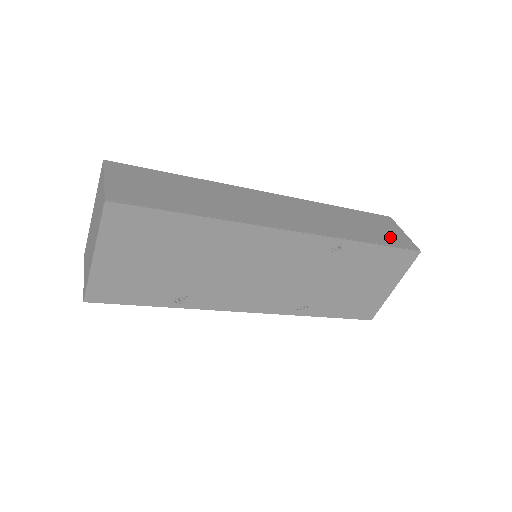
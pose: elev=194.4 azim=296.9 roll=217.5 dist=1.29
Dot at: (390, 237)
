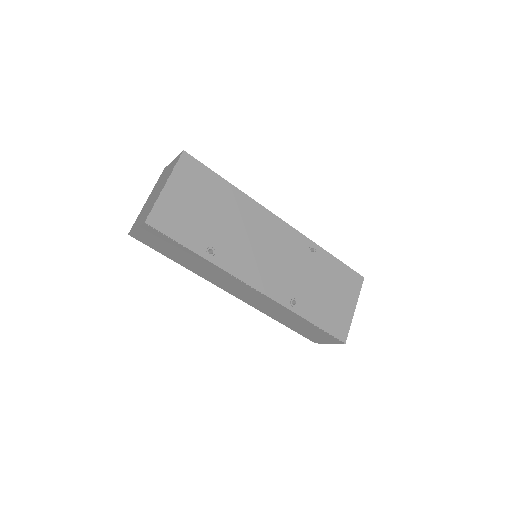
Dot at: occluded
